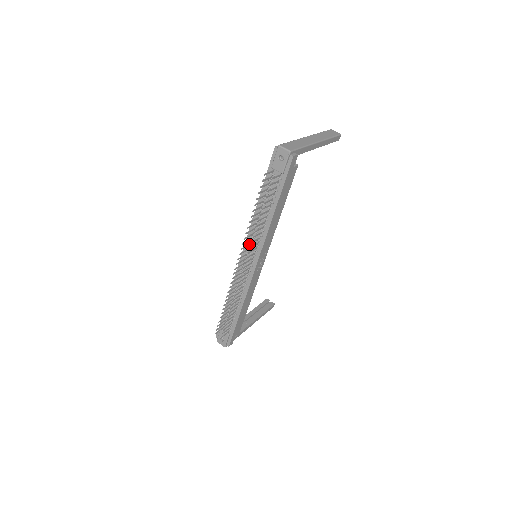
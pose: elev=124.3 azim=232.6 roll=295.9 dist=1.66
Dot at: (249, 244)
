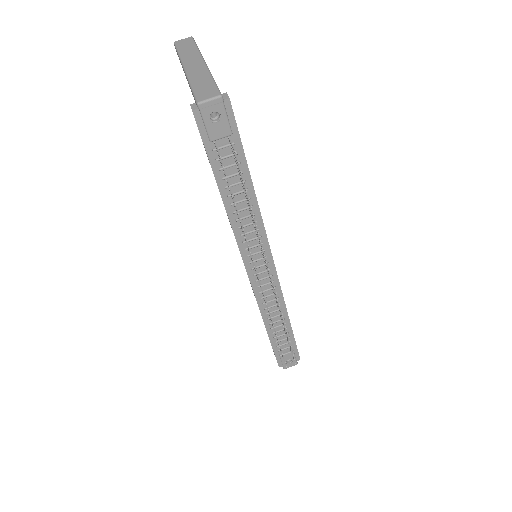
Dot at: (249, 253)
